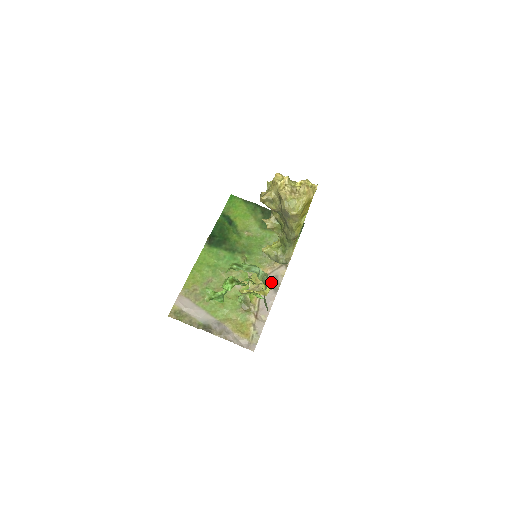
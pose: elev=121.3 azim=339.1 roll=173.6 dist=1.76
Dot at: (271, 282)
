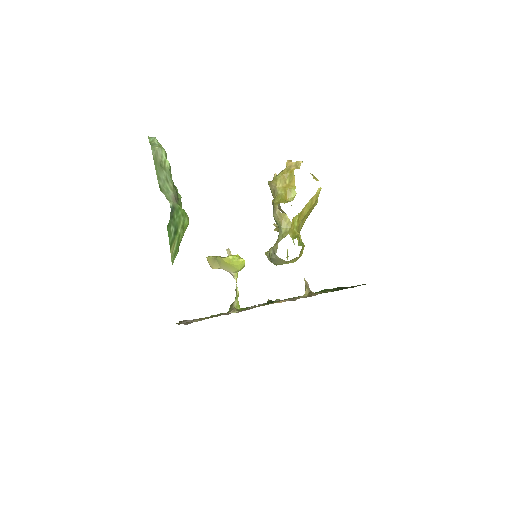
Dot at: occluded
